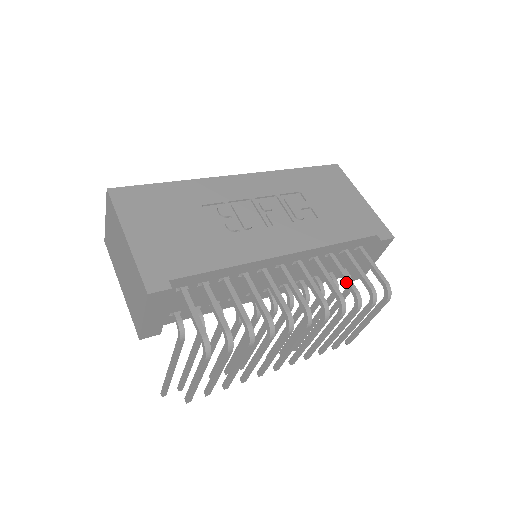
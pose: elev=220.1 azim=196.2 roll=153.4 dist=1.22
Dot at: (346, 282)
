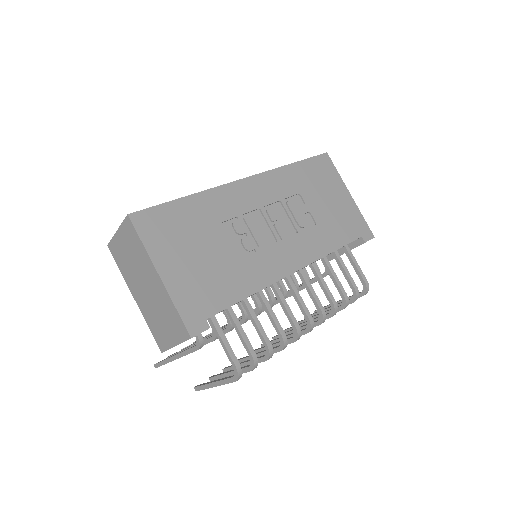
Dot at: (337, 286)
